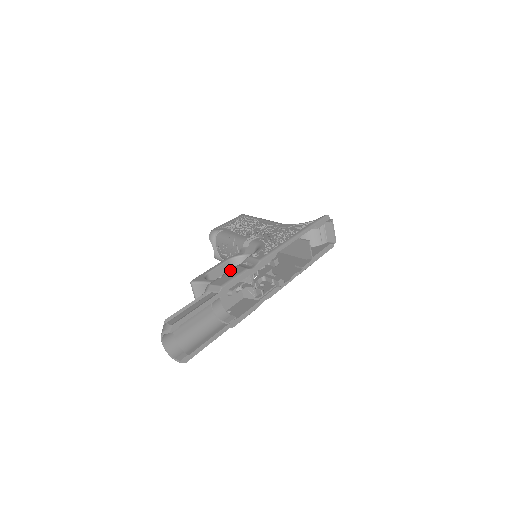
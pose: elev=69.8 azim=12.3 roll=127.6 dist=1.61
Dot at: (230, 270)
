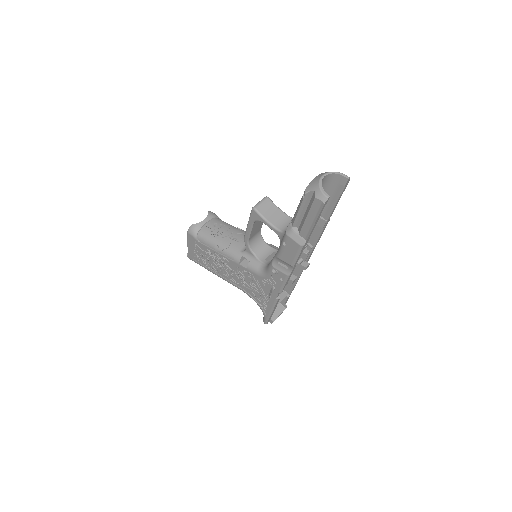
Dot at: occluded
